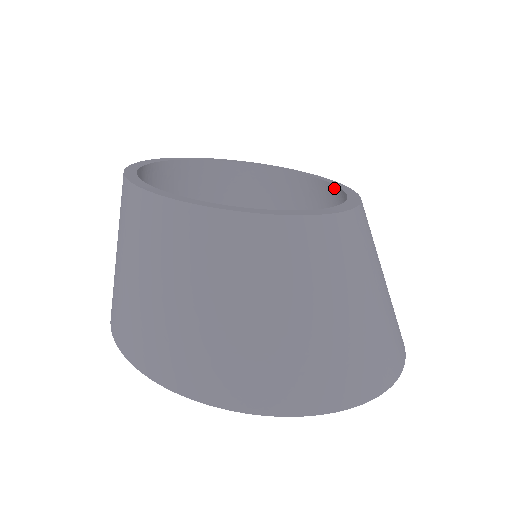
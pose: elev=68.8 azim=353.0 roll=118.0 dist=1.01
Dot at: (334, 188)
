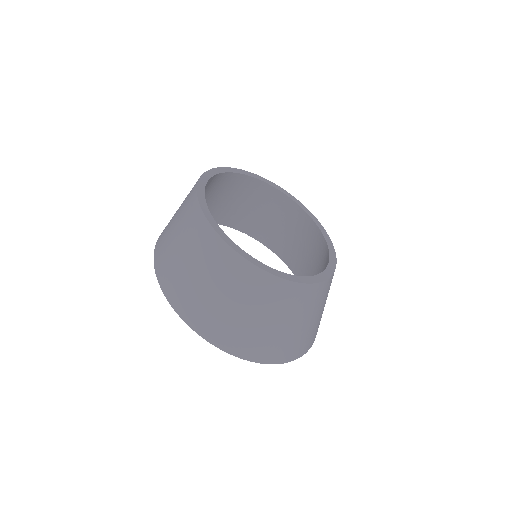
Dot at: (278, 192)
